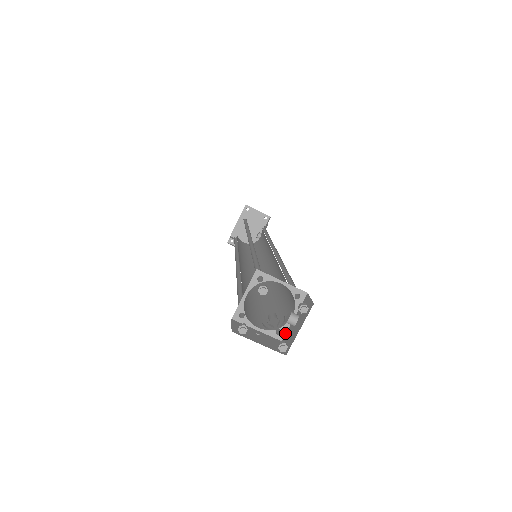
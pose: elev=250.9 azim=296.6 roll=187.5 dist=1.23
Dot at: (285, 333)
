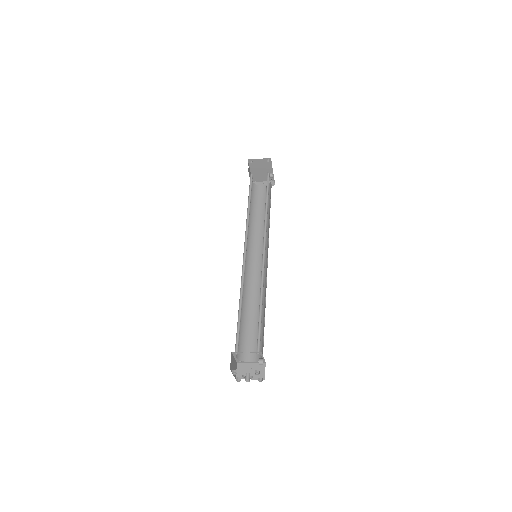
Dot at: (264, 361)
